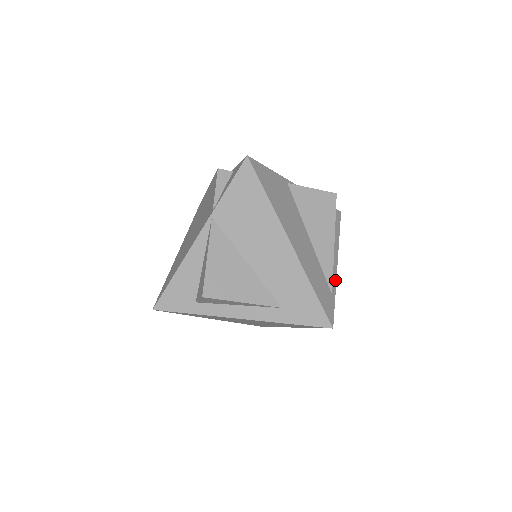
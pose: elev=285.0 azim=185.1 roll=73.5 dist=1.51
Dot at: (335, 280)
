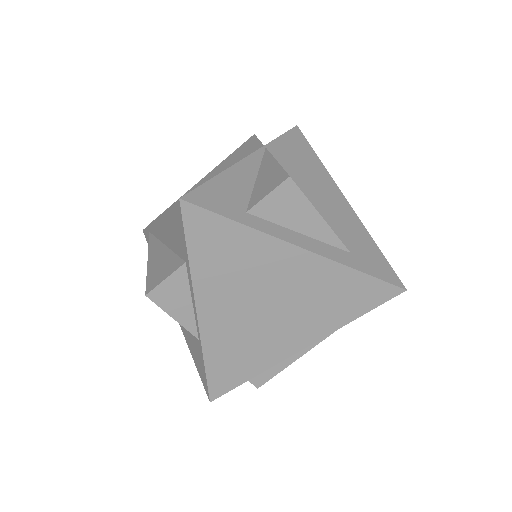
Dot at: occluded
